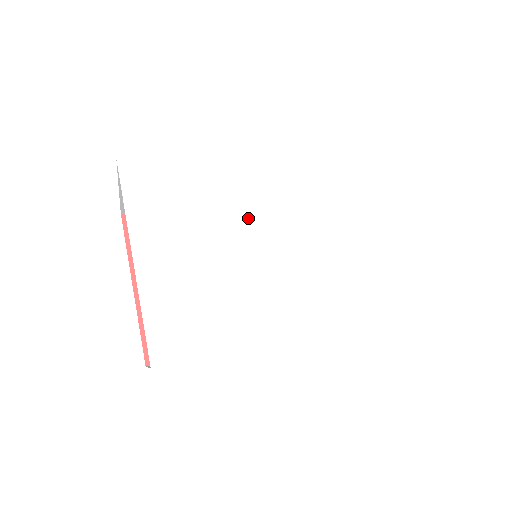
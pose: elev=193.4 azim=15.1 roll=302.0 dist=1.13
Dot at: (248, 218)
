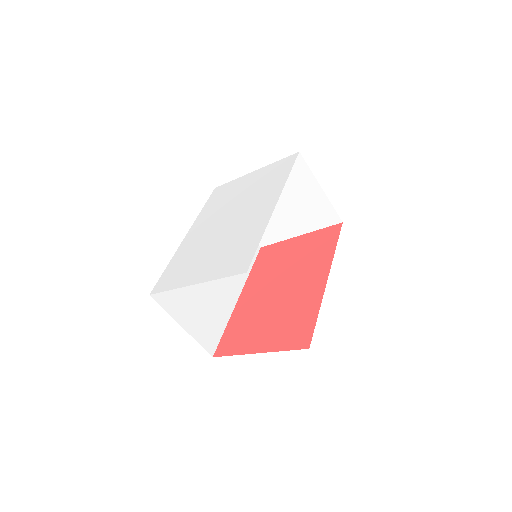
Dot at: (212, 235)
